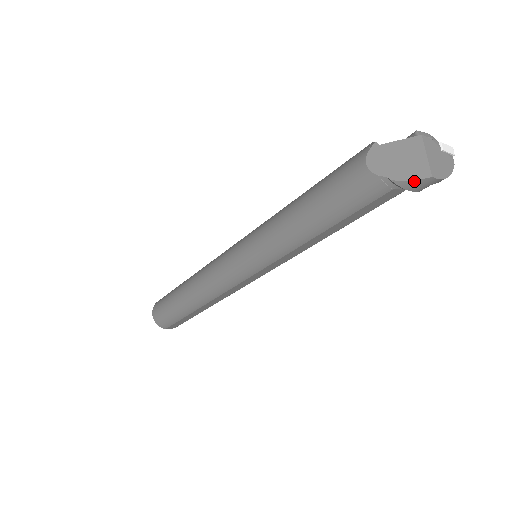
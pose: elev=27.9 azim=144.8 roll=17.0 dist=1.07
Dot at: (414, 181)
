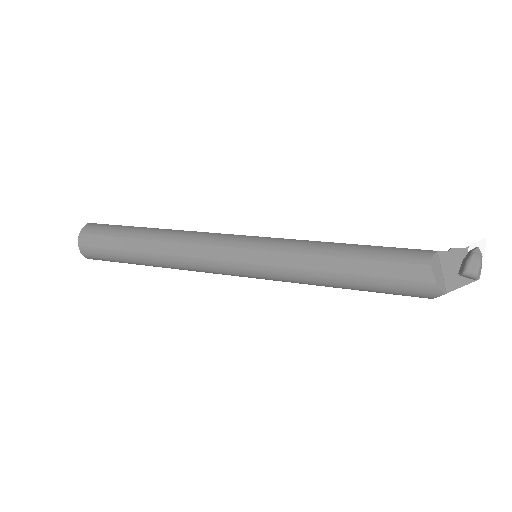
Dot at: occluded
